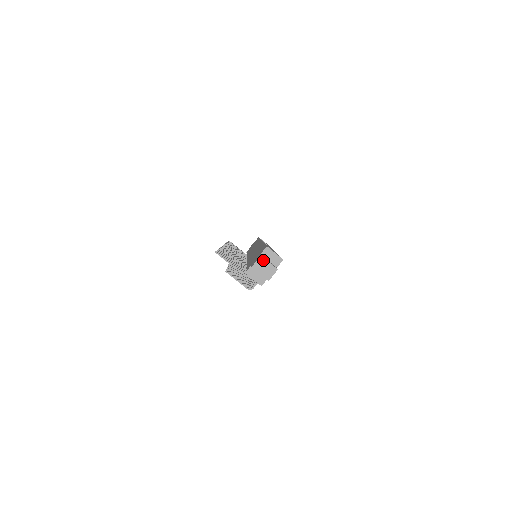
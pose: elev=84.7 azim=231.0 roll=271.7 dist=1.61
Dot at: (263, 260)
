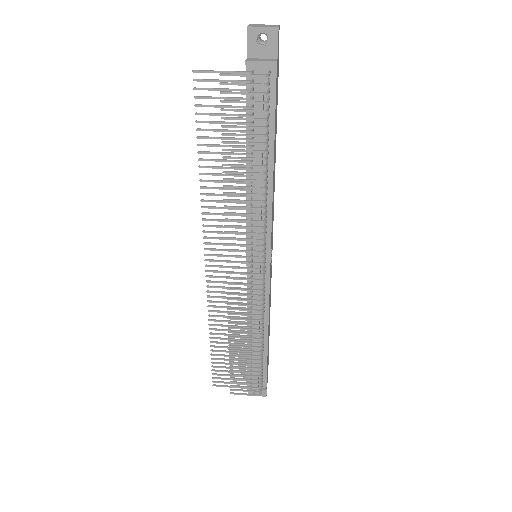
Dot at: (255, 25)
